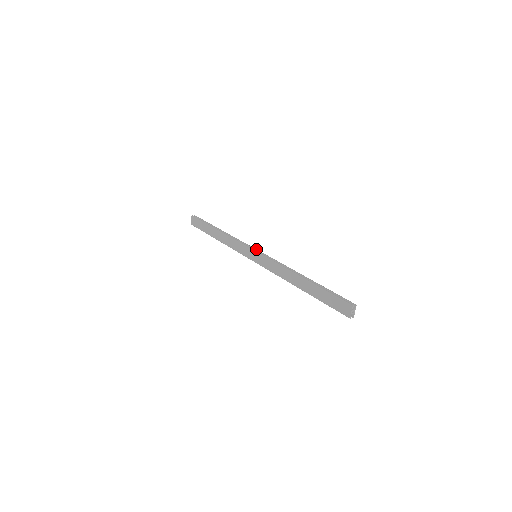
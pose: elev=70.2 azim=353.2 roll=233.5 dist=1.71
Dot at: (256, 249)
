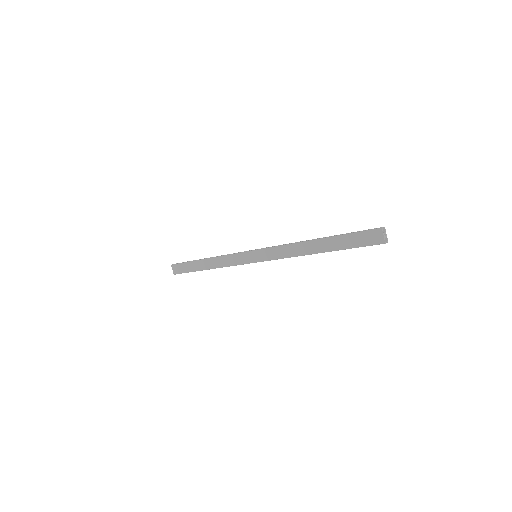
Dot at: occluded
